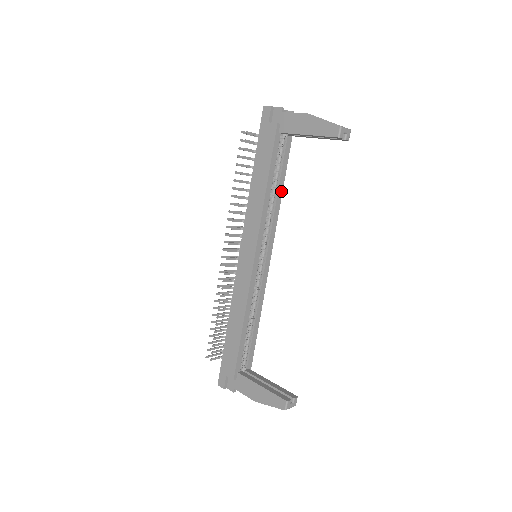
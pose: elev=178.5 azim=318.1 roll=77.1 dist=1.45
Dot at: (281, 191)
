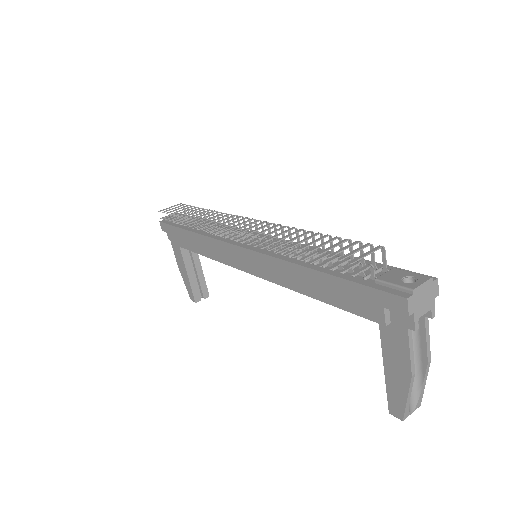
Dot at: occluded
